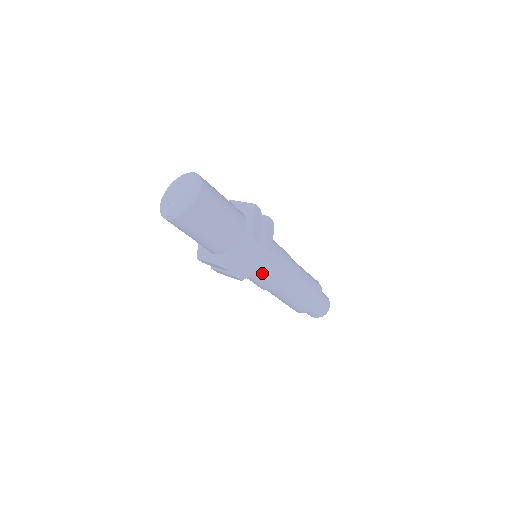
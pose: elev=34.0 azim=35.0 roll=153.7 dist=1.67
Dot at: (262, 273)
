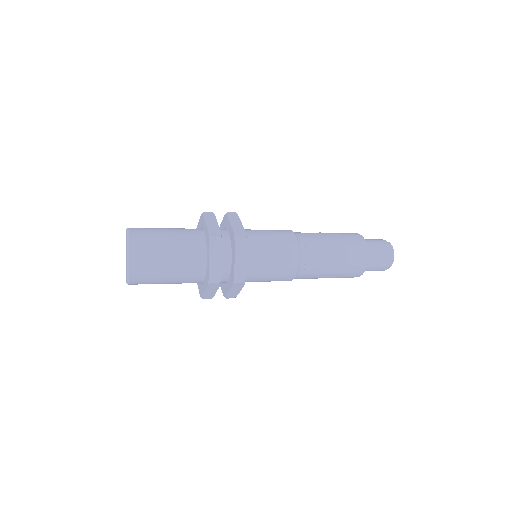
Dot at: (259, 281)
